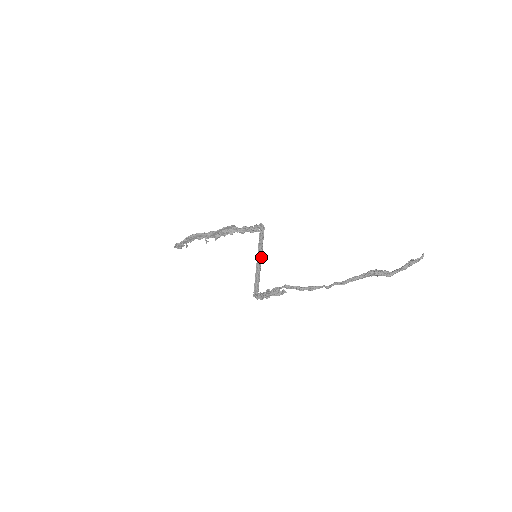
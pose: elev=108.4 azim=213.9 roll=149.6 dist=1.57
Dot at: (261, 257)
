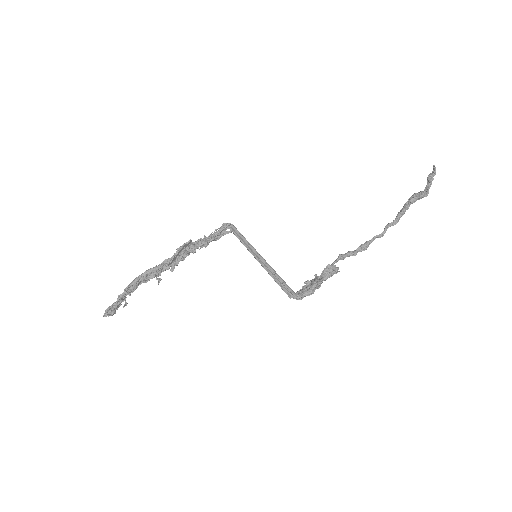
Dot at: (260, 256)
